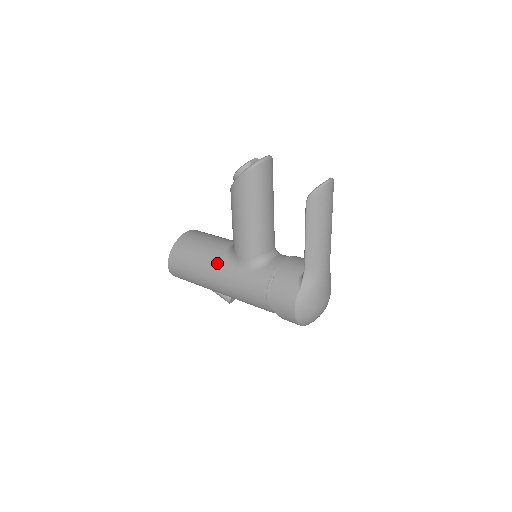
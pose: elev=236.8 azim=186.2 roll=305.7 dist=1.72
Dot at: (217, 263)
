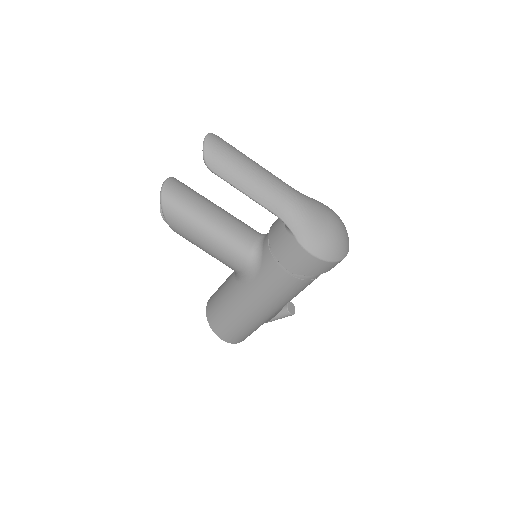
Dot at: (238, 295)
